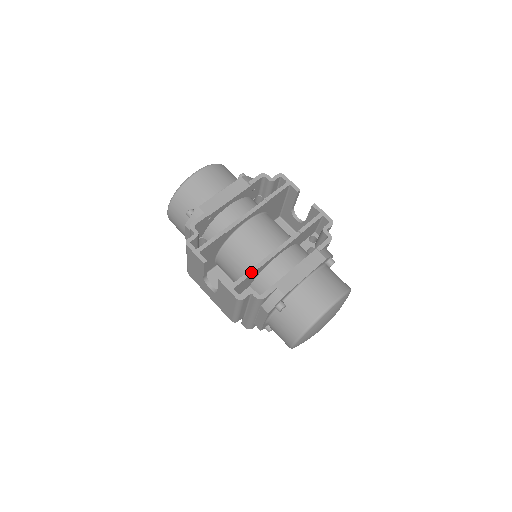
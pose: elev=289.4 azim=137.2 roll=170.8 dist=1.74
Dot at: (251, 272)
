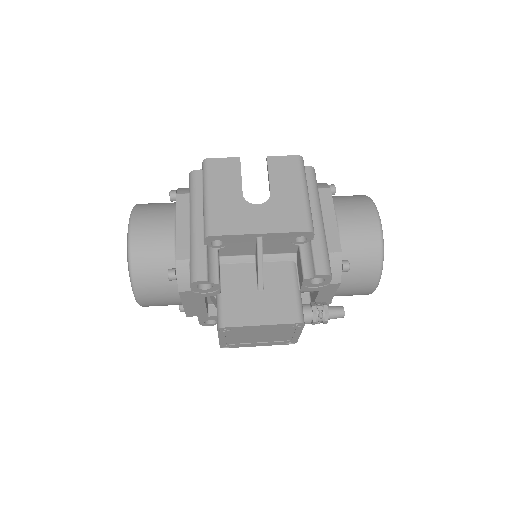
Dot at: occluded
